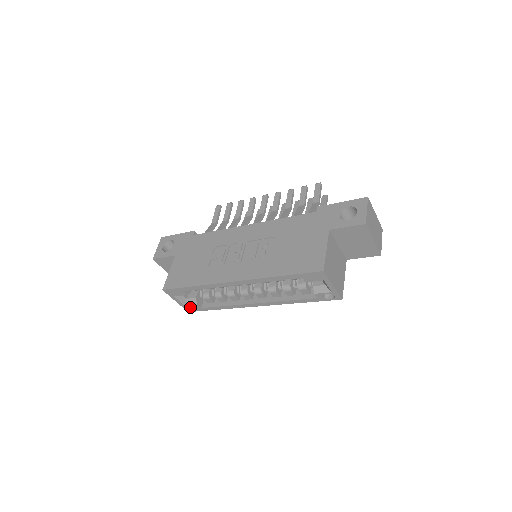
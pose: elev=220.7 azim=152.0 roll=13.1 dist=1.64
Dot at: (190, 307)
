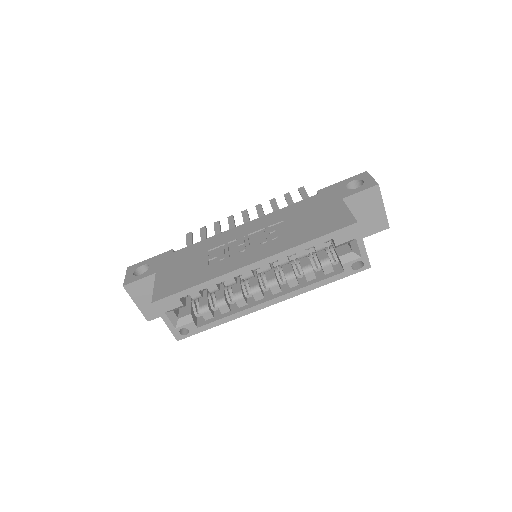
Dot at: (180, 332)
